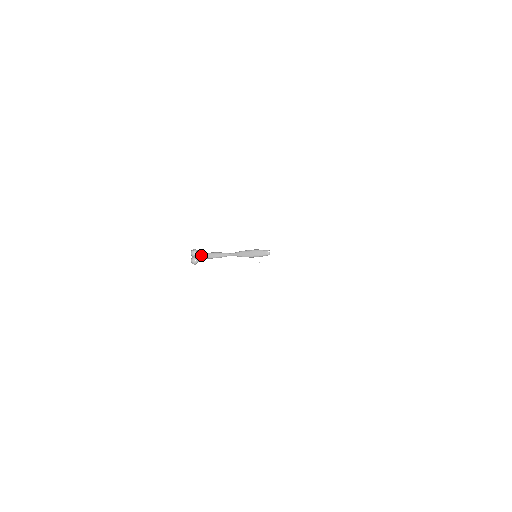
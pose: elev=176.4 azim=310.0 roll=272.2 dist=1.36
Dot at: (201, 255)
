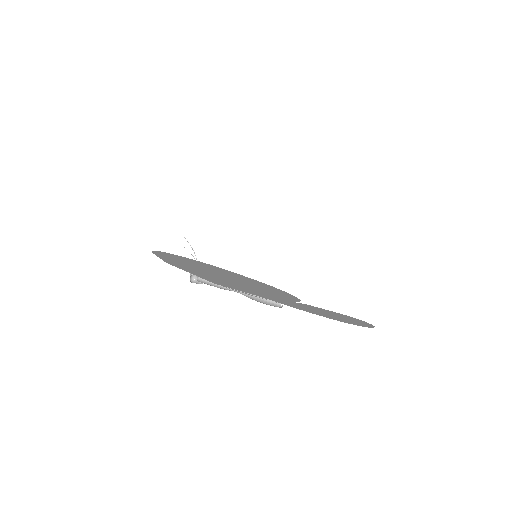
Dot at: (202, 281)
